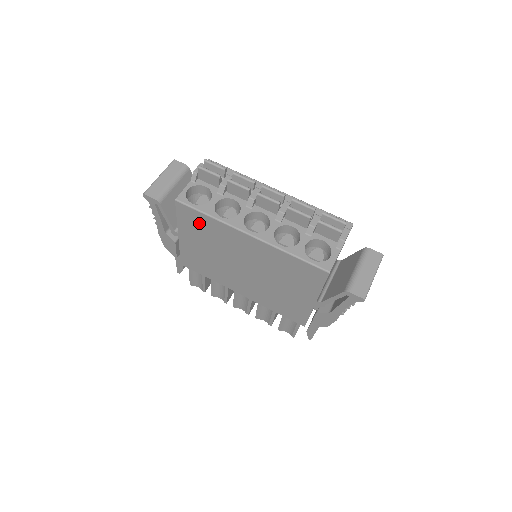
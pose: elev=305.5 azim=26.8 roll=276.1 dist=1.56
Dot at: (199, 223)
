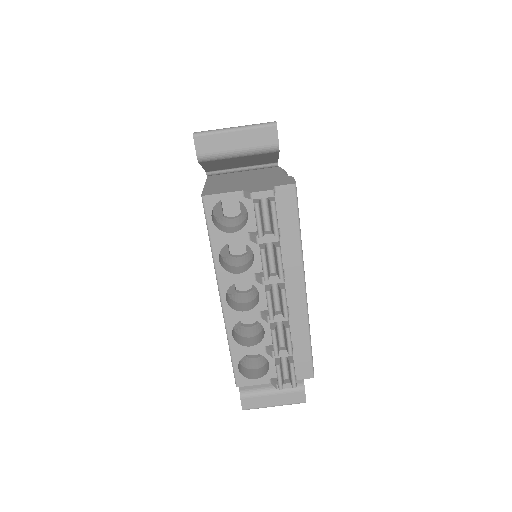
Dot at: occluded
